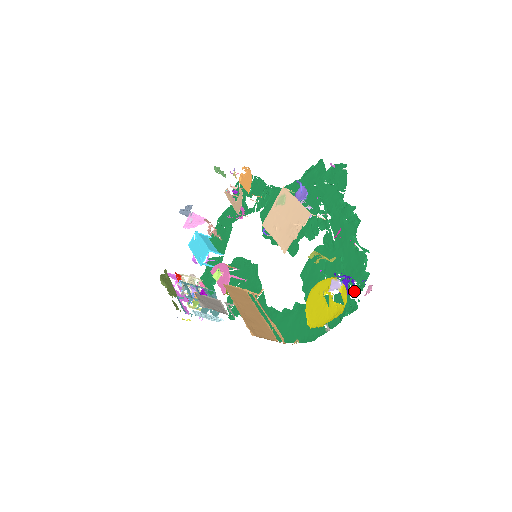
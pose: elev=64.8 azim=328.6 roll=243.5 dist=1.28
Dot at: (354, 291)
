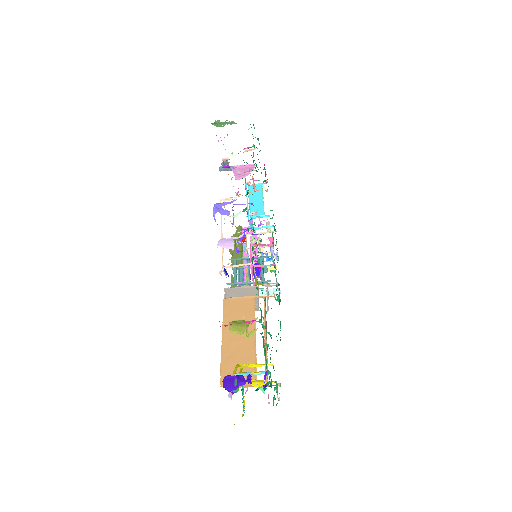
Dot at: occluded
